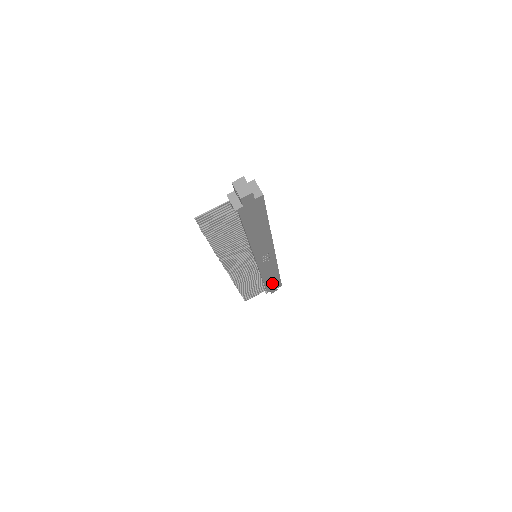
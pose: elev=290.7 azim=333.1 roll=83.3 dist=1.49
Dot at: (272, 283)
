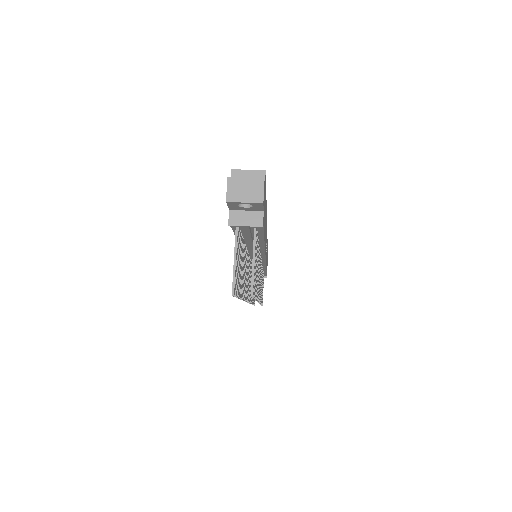
Dot at: occluded
